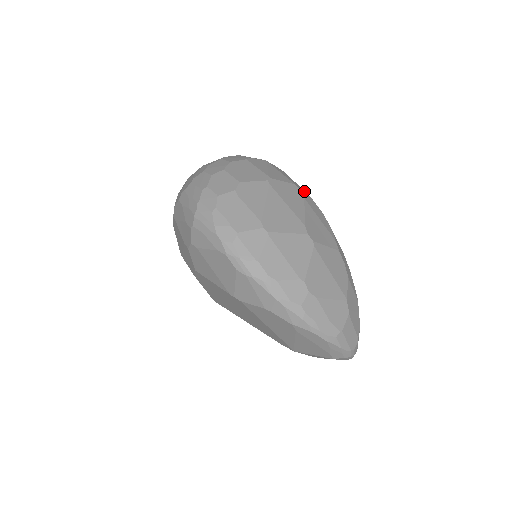
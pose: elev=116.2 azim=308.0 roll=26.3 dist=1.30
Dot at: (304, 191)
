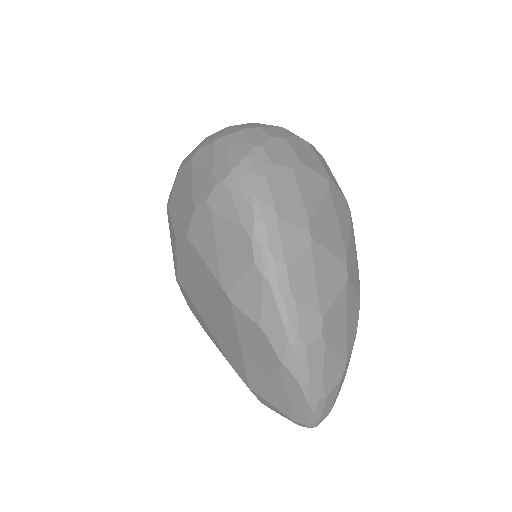
Dot at: occluded
